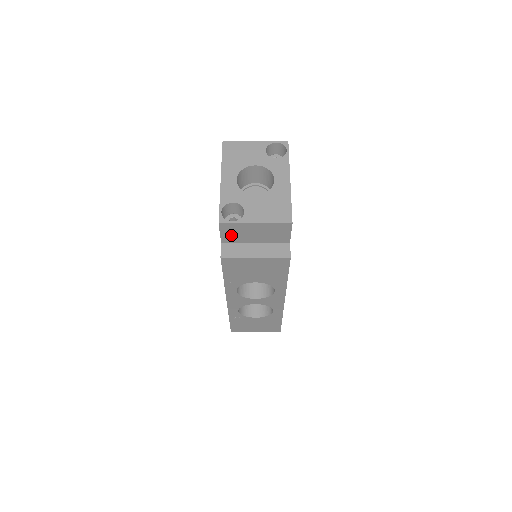
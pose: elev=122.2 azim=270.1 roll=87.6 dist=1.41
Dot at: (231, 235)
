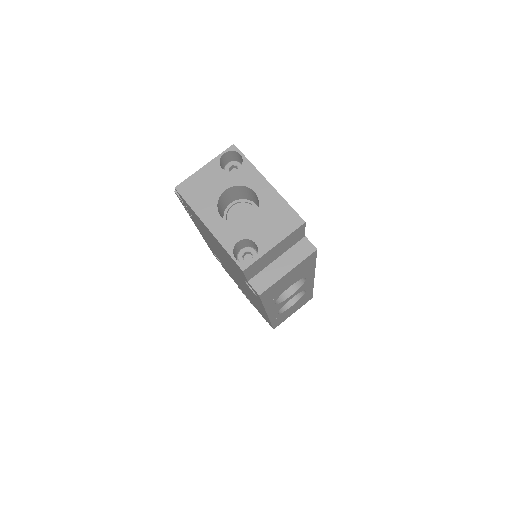
Dot at: (255, 270)
